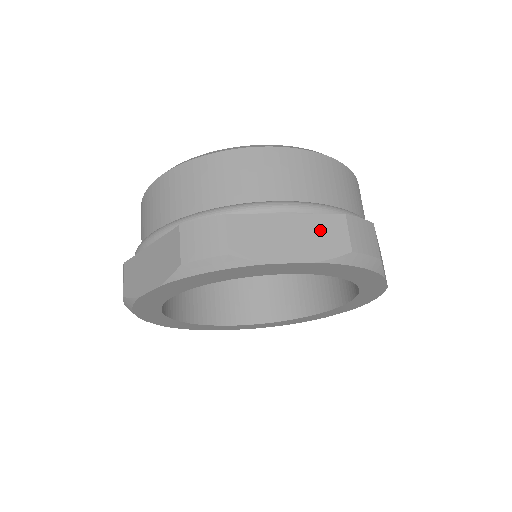
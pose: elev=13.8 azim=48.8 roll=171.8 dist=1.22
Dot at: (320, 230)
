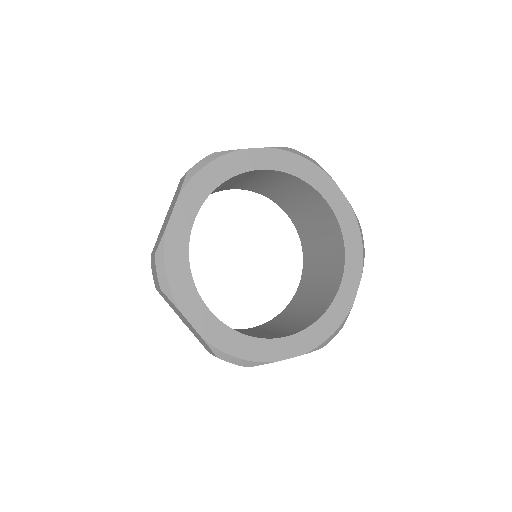
Dot at: occluded
